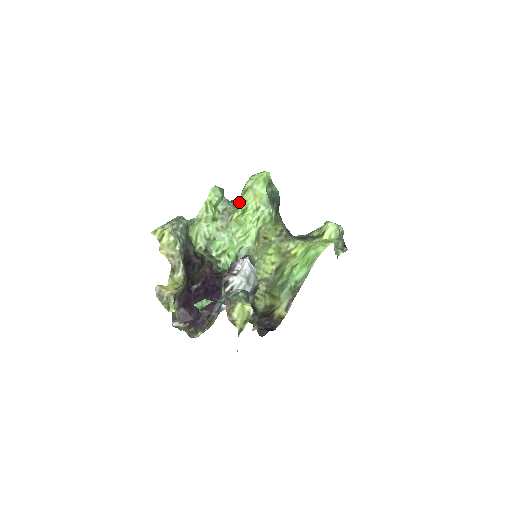
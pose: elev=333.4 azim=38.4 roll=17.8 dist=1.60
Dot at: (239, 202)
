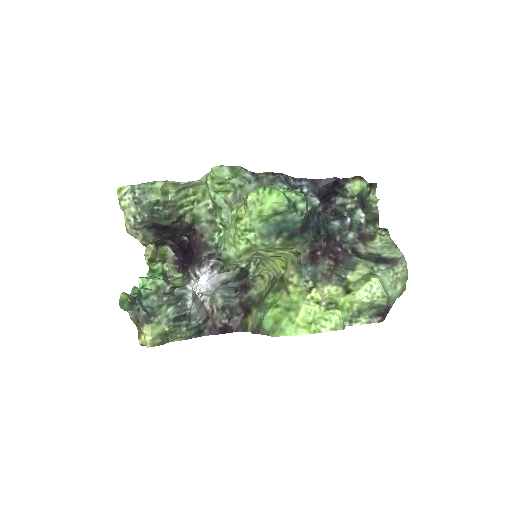
Dot at: occluded
